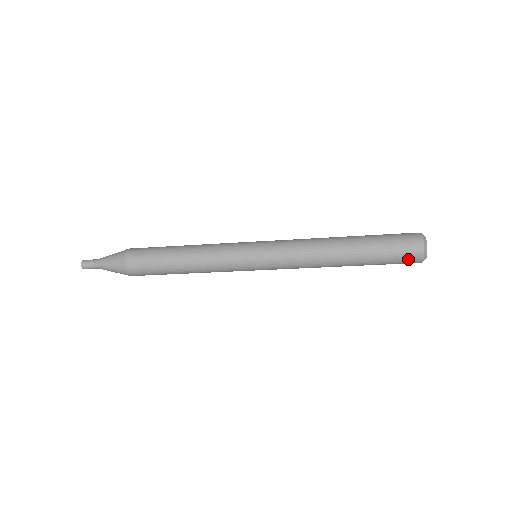
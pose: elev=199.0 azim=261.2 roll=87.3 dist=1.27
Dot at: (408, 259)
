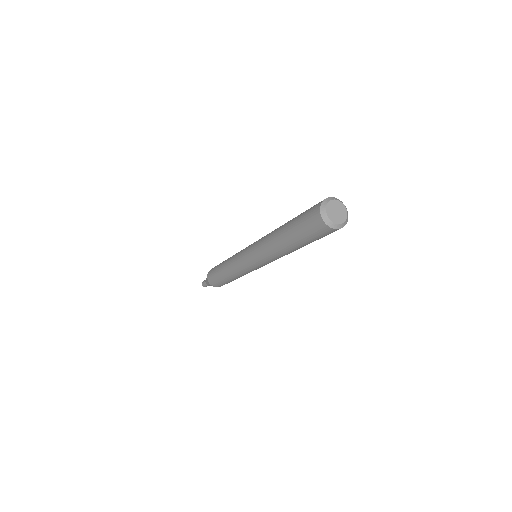
Dot at: (312, 219)
